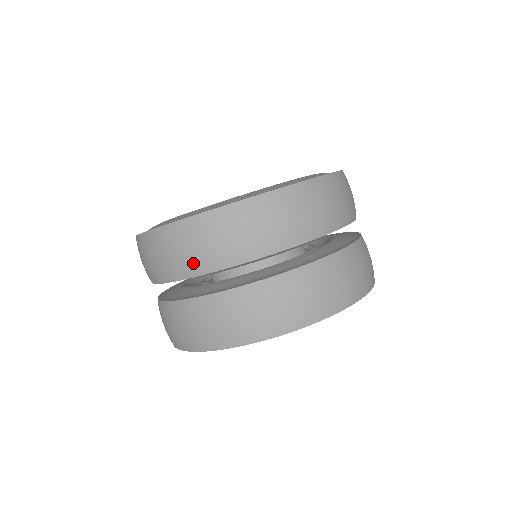
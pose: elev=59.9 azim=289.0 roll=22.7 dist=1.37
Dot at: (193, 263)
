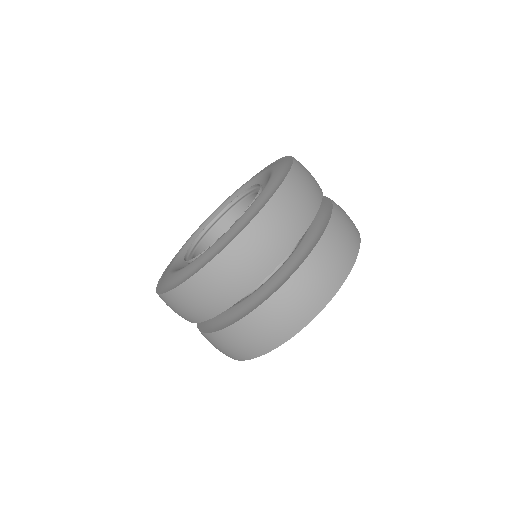
Dot at: occluded
